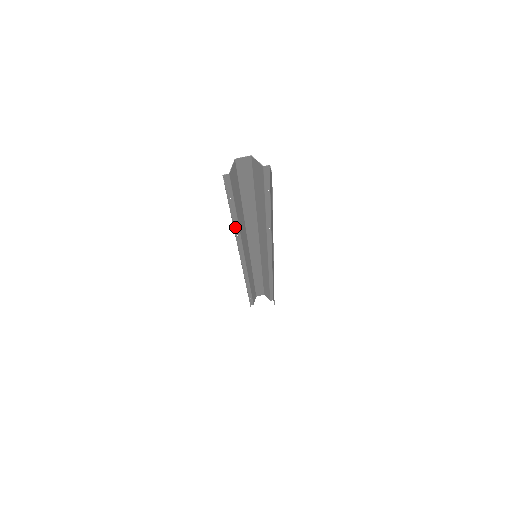
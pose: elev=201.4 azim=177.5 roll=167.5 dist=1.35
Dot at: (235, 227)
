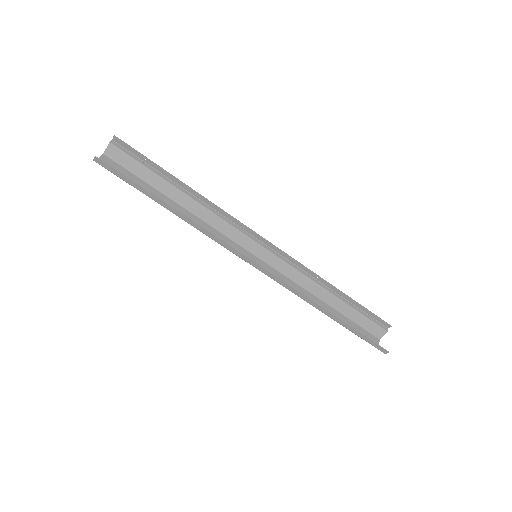
Dot at: (177, 215)
